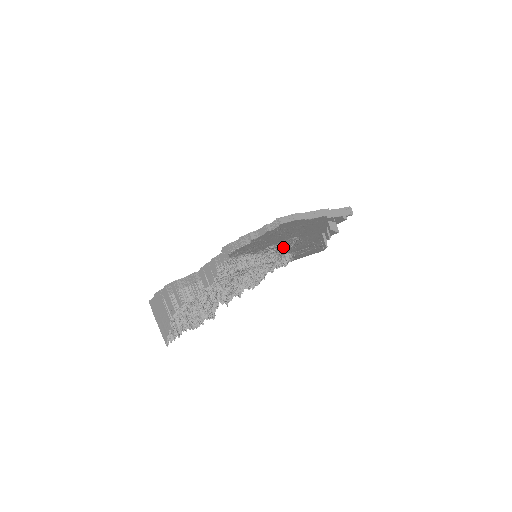
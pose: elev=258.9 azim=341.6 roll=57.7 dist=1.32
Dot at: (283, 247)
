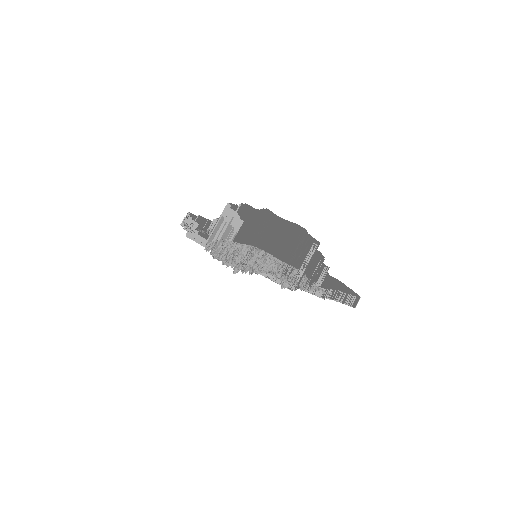
Dot at: occluded
